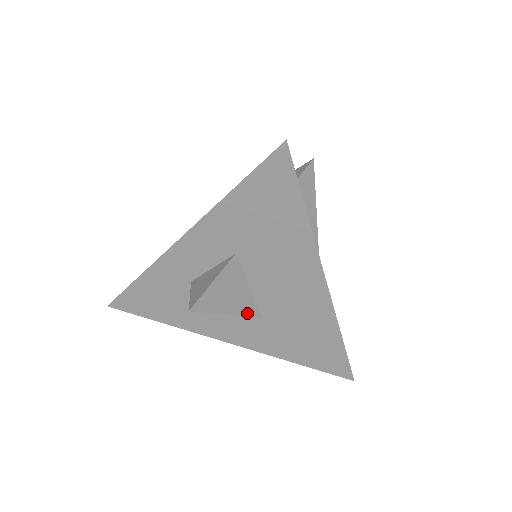
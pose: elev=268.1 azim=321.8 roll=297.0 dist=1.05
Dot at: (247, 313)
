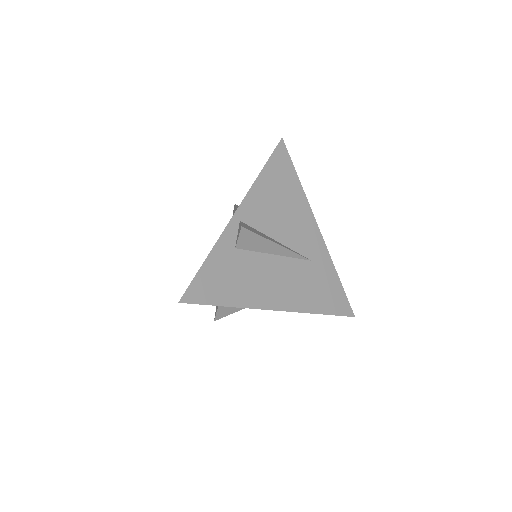
Dot at: occluded
